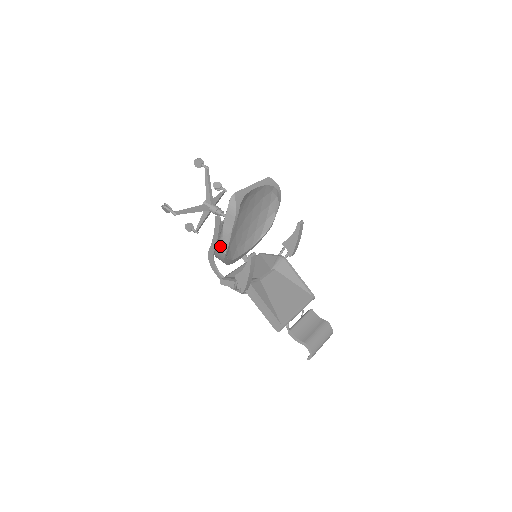
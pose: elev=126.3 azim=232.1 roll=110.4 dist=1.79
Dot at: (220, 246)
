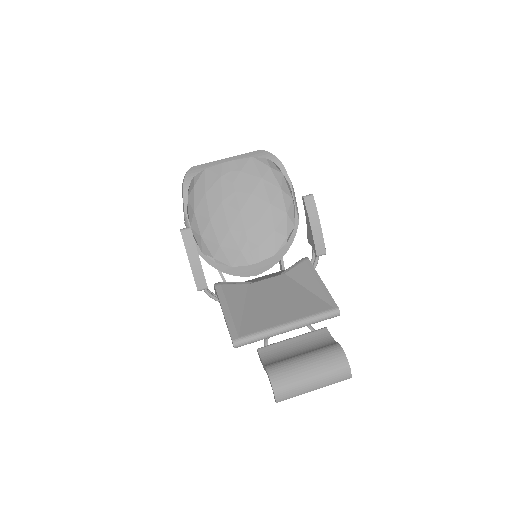
Dot at: occluded
